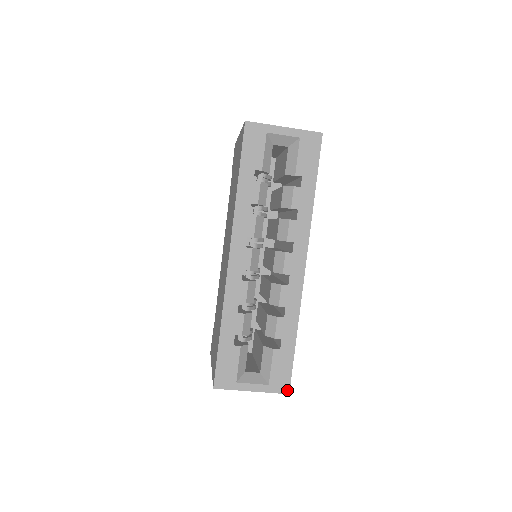
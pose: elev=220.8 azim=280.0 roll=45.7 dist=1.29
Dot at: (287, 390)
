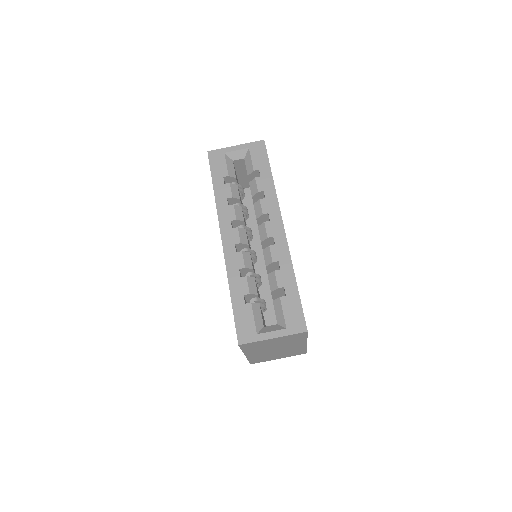
Dot at: (304, 328)
